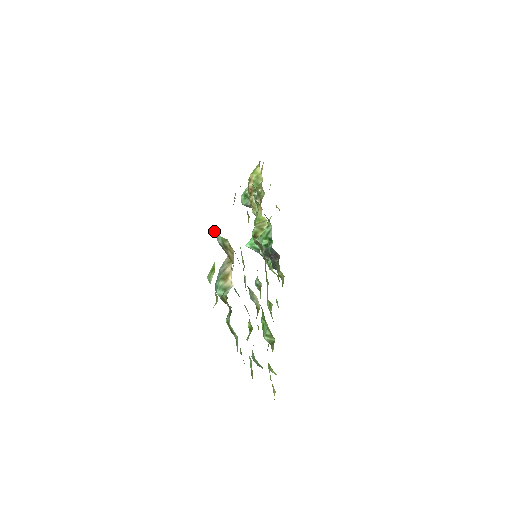
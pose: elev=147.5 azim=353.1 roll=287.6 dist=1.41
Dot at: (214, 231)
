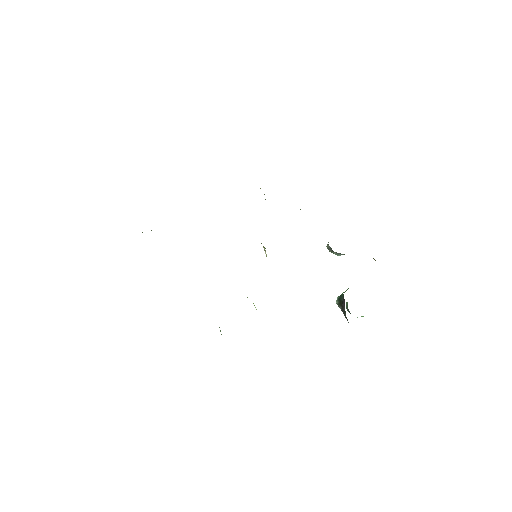
Dot at: occluded
